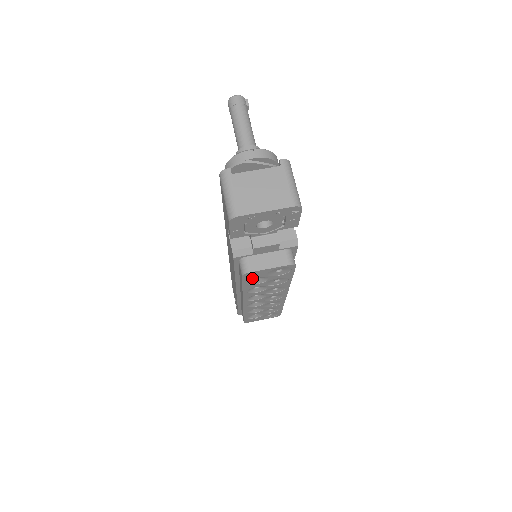
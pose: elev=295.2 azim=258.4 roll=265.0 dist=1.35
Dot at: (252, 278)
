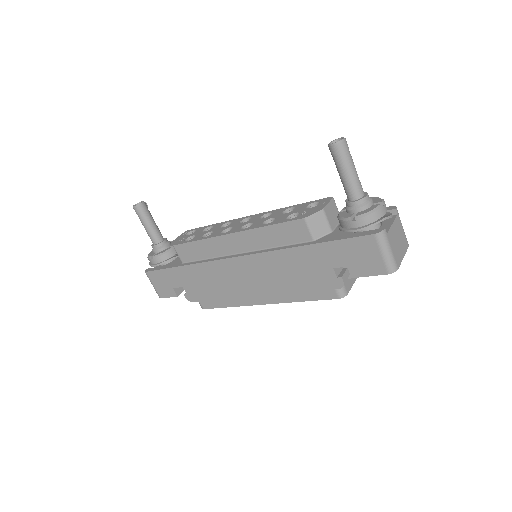
Dot at: occluded
